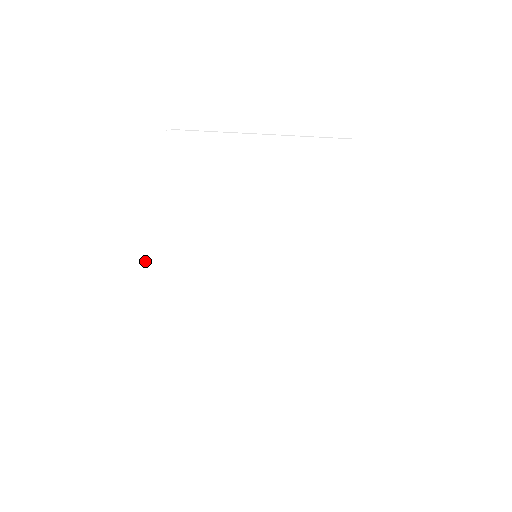
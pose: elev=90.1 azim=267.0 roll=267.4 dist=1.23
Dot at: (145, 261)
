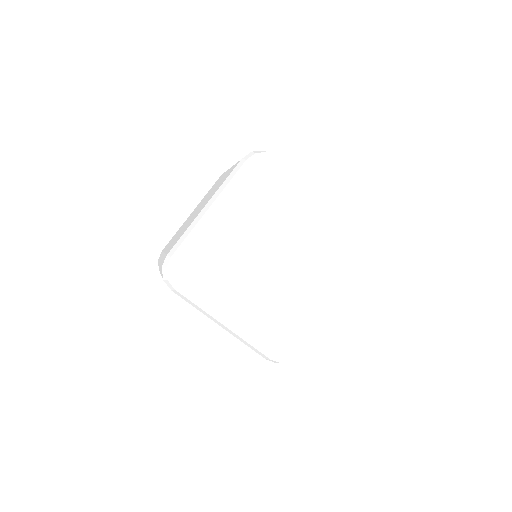
Dot at: (219, 218)
